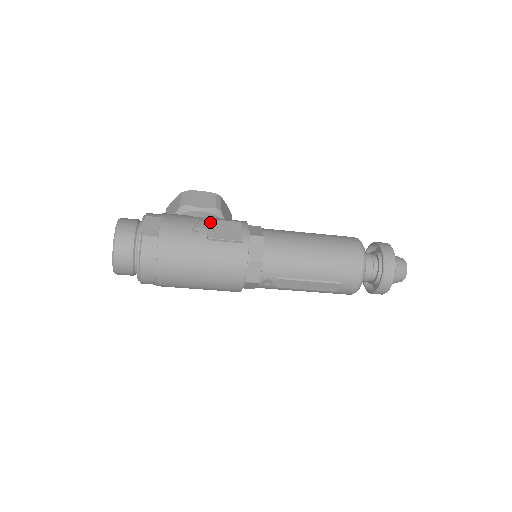
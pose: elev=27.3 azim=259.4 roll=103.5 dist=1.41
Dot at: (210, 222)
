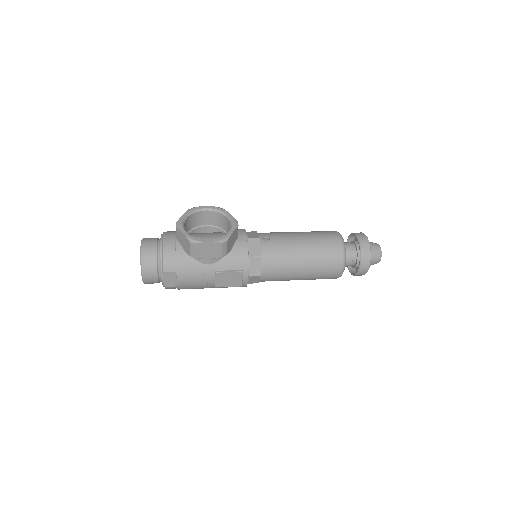
Dot at: (217, 275)
